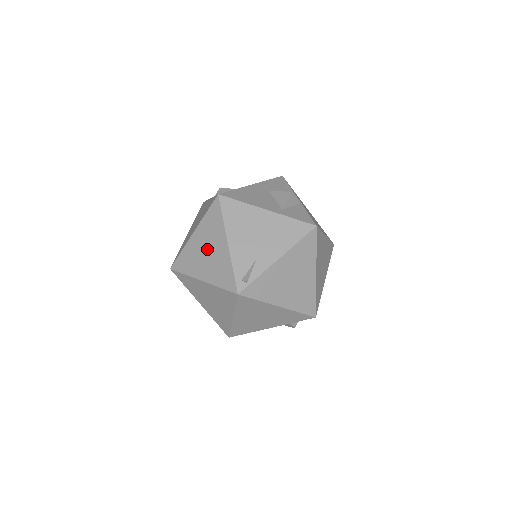
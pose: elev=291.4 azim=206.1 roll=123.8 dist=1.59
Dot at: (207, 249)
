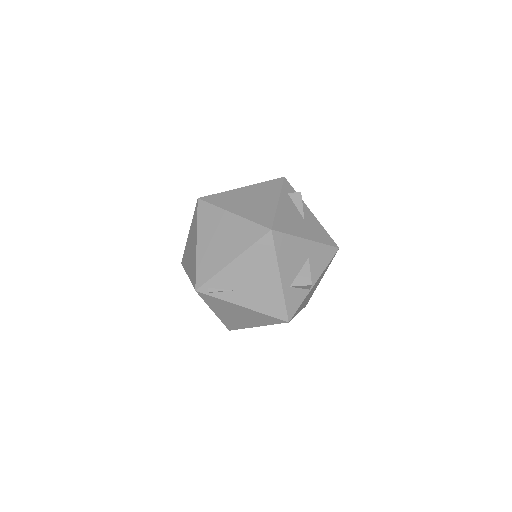
Dot at: (223, 238)
